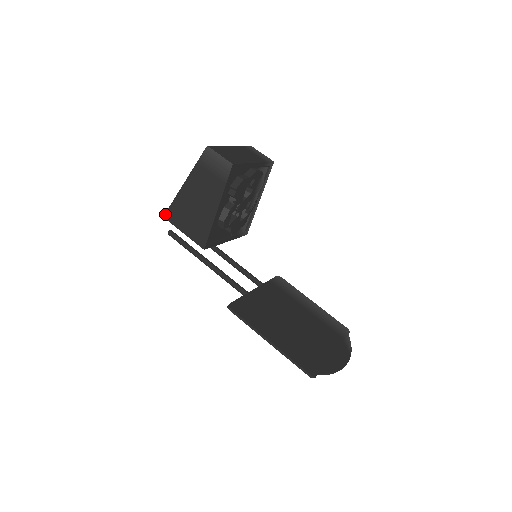
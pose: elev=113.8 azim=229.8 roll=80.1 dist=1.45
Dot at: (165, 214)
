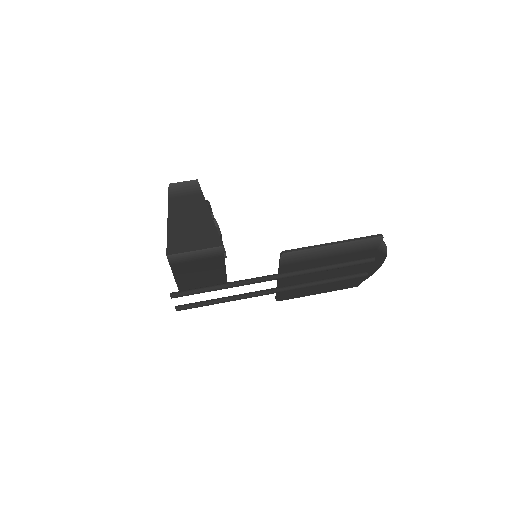
Dot at: (167, 252)
